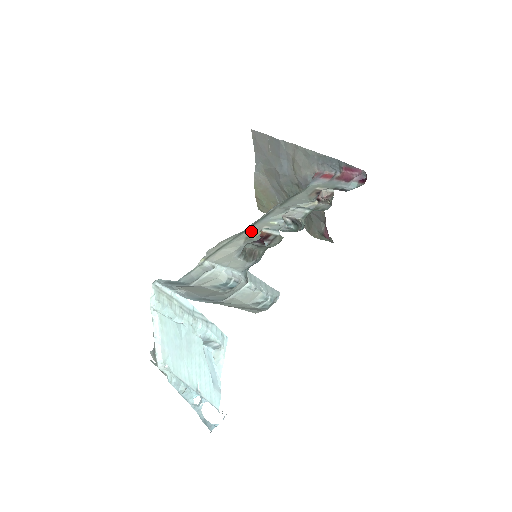
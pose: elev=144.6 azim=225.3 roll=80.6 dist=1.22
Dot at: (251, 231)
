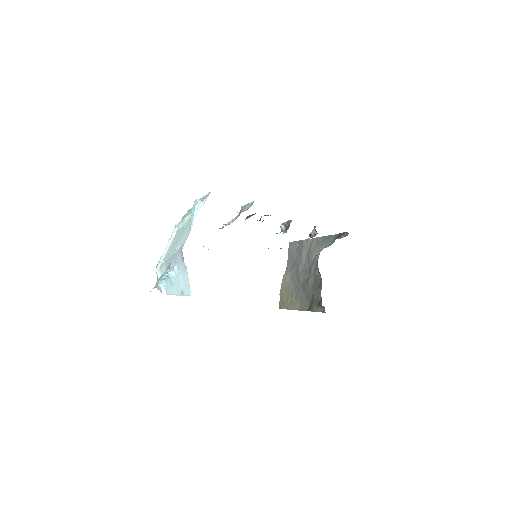
Dot at: occluded
